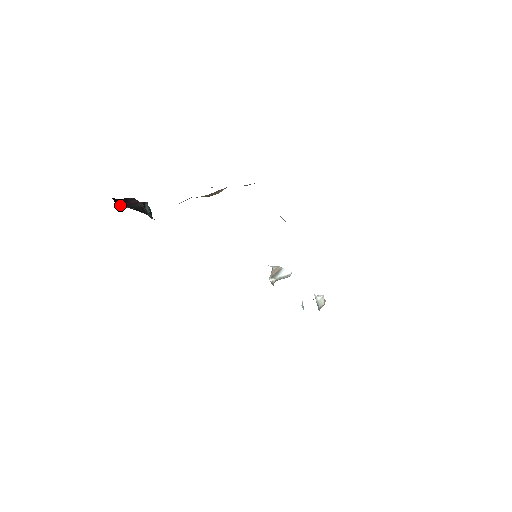
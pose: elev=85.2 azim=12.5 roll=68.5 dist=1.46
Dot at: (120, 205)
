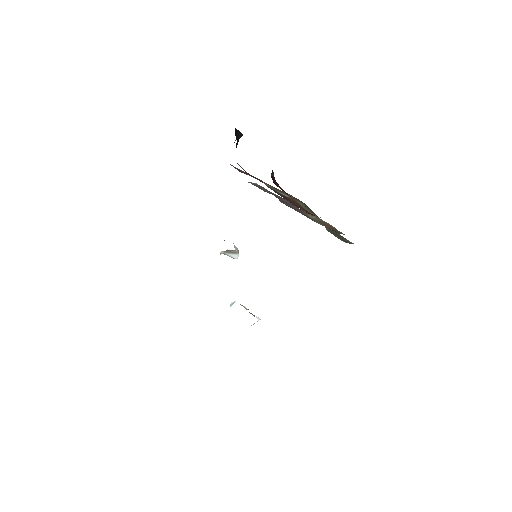
Dot at: occluded
